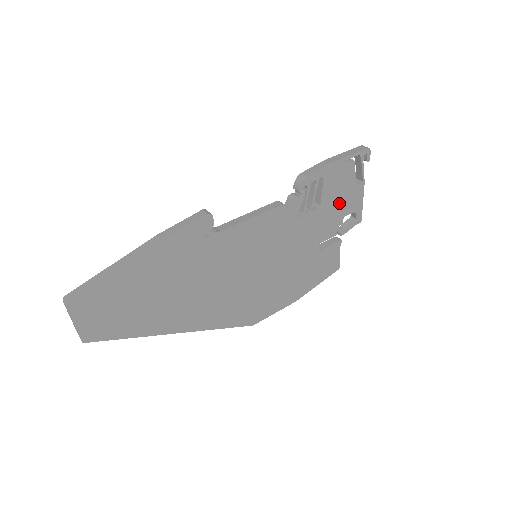
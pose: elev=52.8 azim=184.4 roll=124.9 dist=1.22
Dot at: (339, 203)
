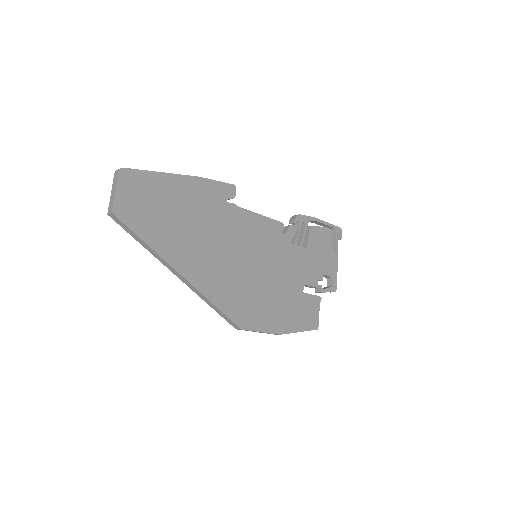
Dot at: (320, 258)
